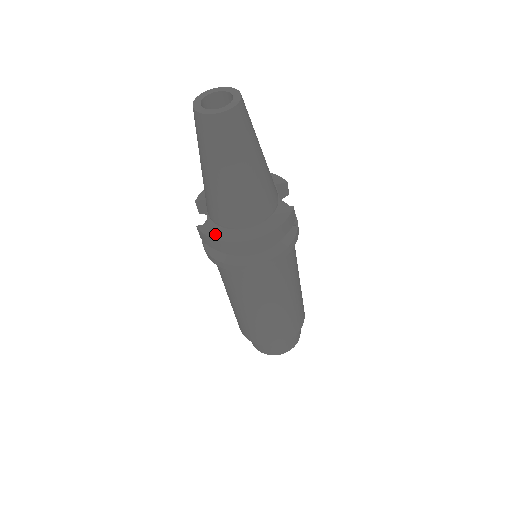
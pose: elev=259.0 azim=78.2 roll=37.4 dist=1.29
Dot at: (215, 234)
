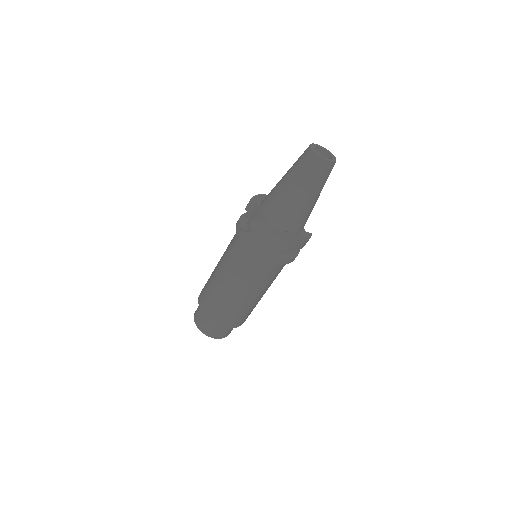
Dot at: (268, 227)
